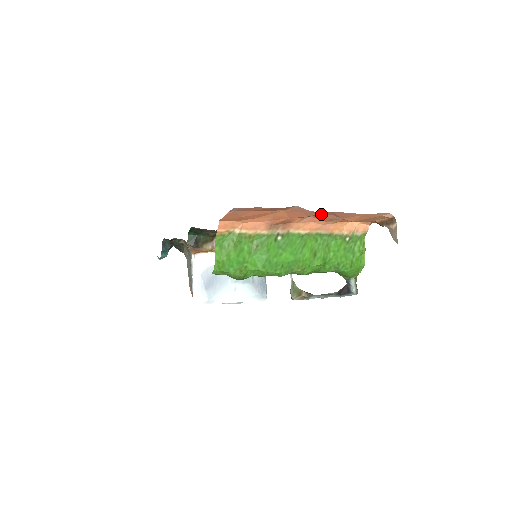
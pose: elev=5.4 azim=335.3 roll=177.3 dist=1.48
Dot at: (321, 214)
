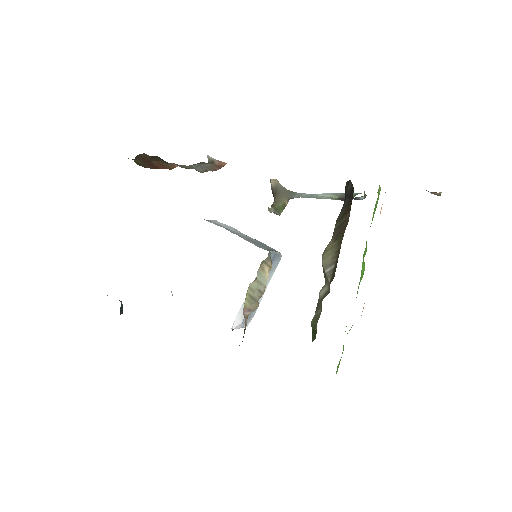
Dot at: occluded
